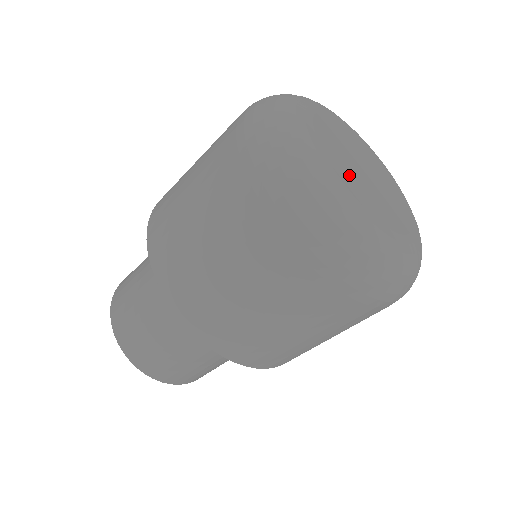
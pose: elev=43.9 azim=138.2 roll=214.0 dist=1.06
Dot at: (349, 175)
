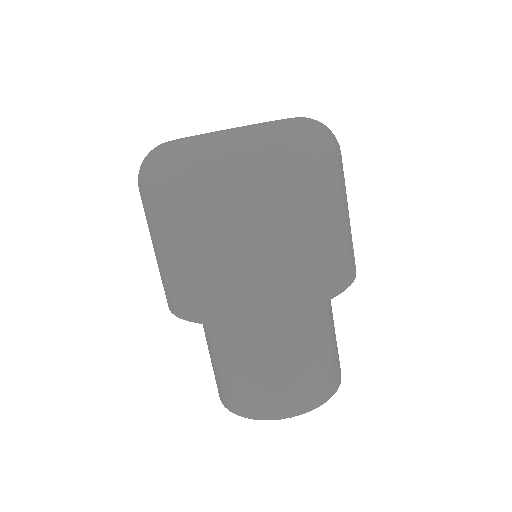
Dot at: occluded
